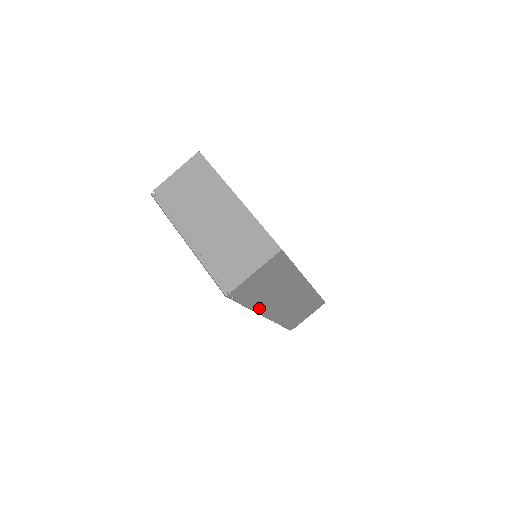
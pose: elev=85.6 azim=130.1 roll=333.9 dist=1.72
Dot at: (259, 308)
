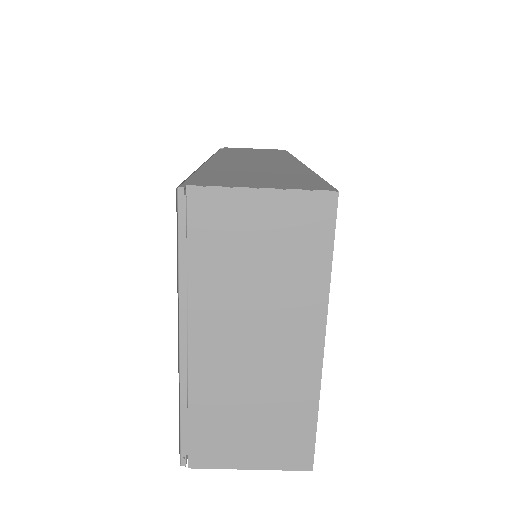
Dot at: occluded
